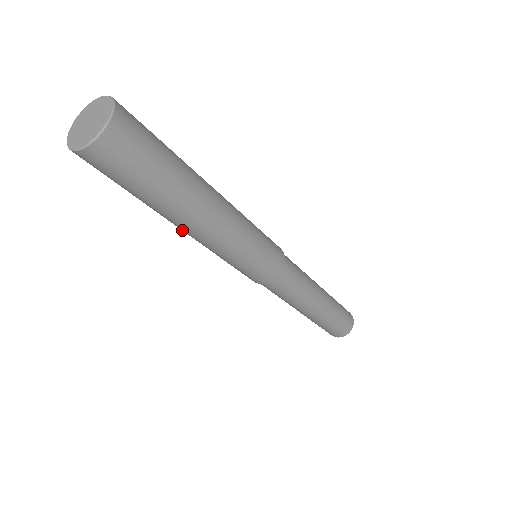
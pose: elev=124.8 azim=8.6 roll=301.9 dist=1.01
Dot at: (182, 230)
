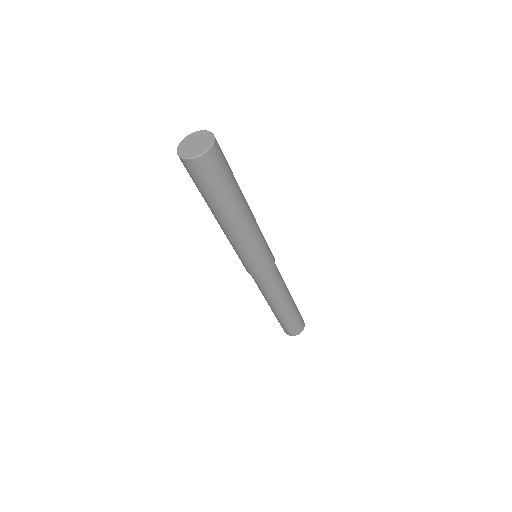
Dot at: occluded
